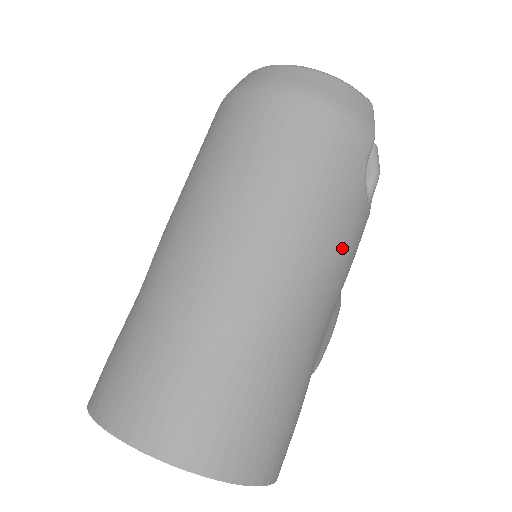
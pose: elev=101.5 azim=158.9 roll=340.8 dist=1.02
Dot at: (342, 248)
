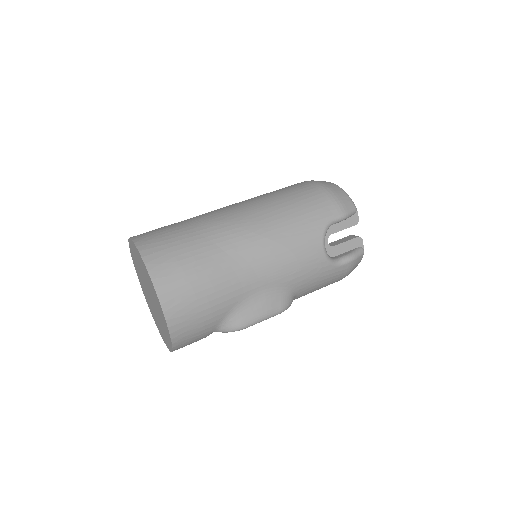
Dot at: (289, 242)
